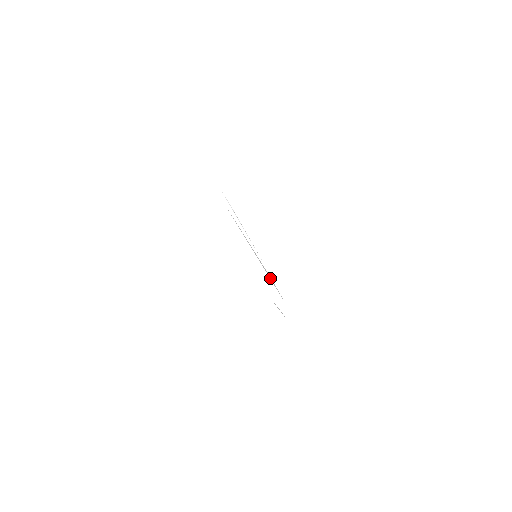
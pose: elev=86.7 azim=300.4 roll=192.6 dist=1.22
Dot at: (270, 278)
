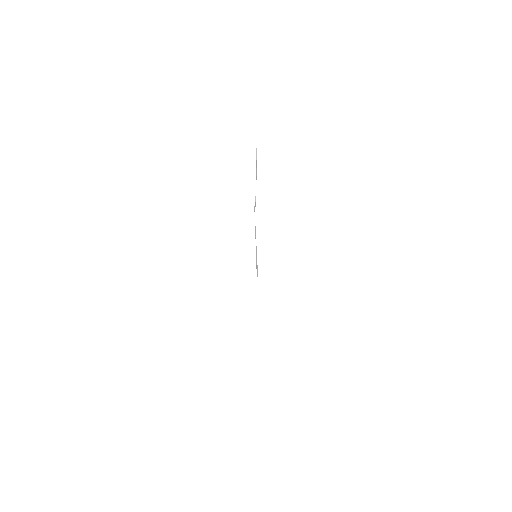
Dot at: occluded
